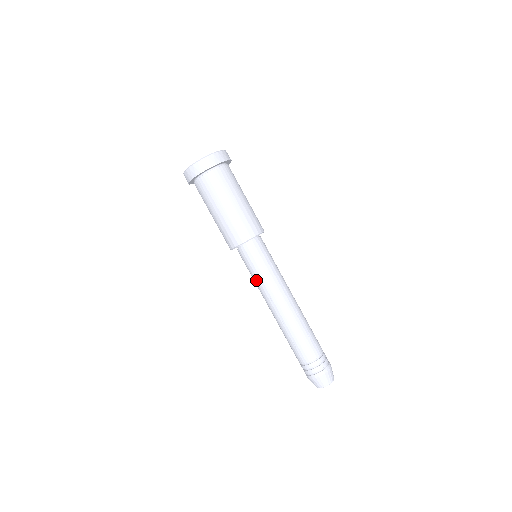
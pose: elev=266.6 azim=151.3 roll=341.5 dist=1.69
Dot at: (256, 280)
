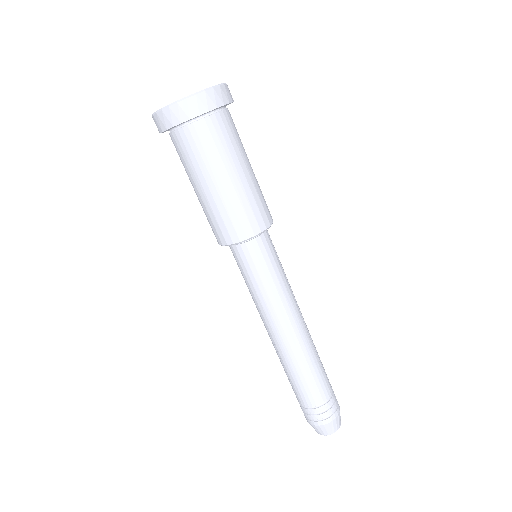
Dot at: (249, 291)
